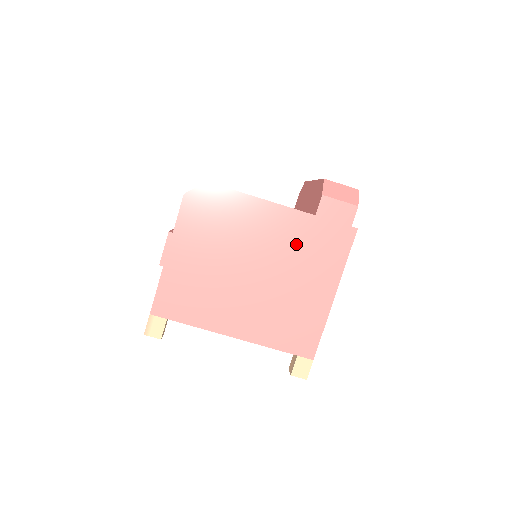
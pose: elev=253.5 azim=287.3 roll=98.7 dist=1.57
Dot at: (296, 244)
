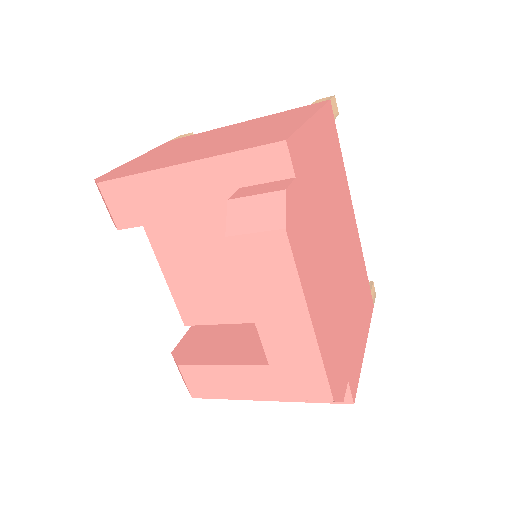
Dot at: occluded
